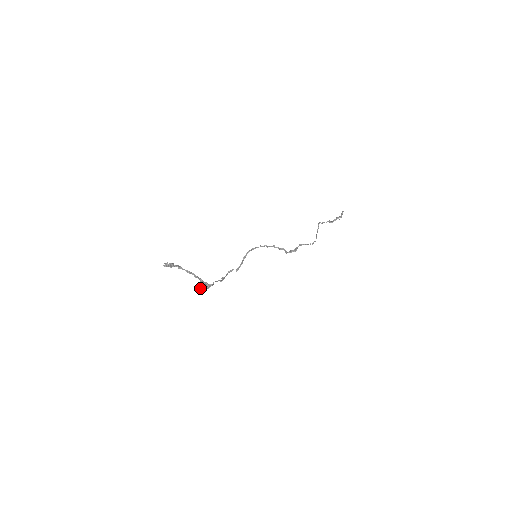
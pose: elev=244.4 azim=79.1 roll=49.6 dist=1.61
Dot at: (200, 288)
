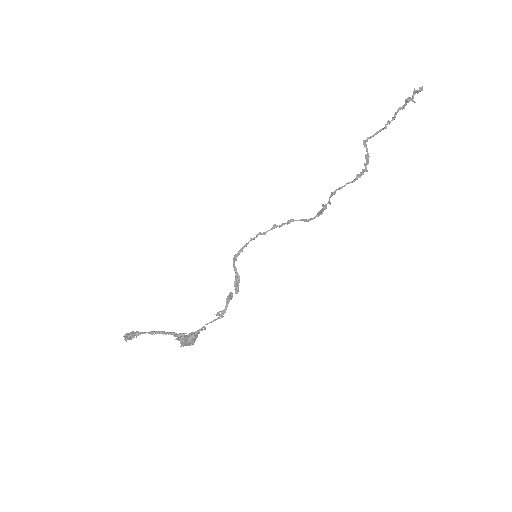
Dot at: (181, 344)
